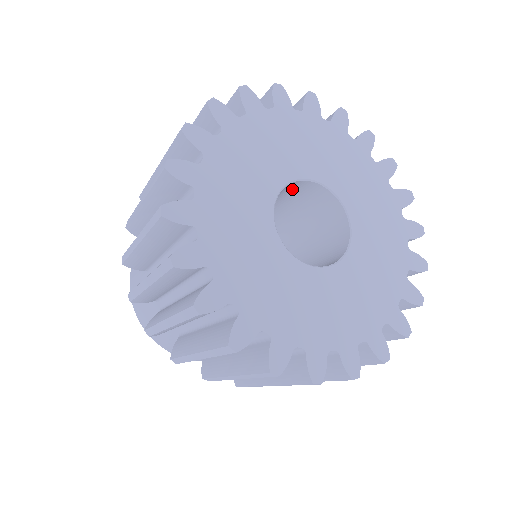
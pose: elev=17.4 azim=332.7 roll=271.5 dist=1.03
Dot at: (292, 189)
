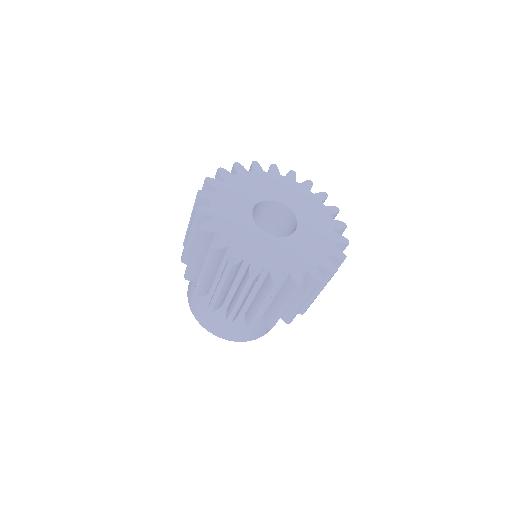
Dot at: (260, 209)
